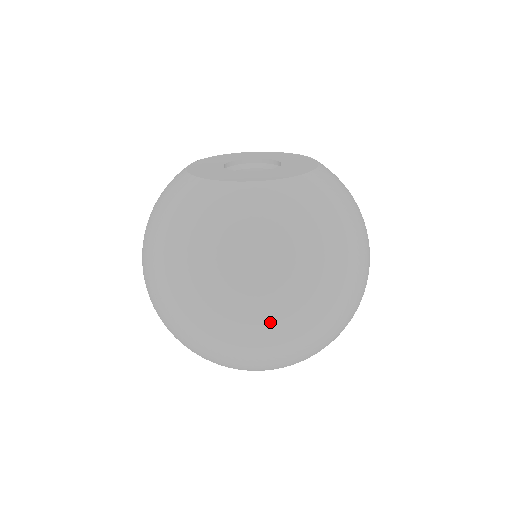
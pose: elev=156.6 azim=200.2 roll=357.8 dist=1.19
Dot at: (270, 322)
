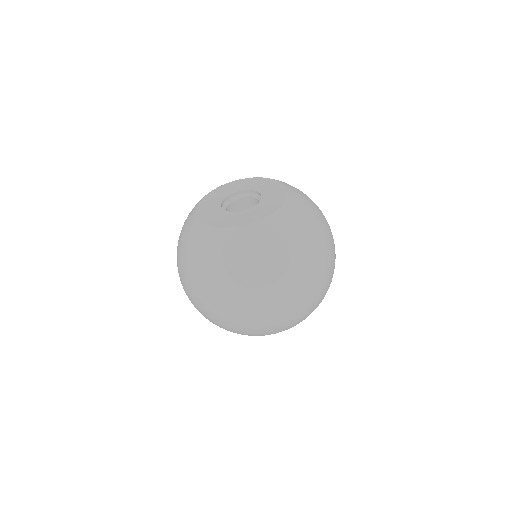
Dot at: (331, 270)
